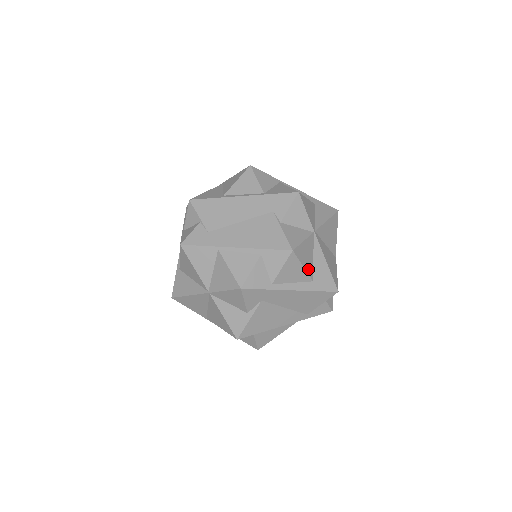
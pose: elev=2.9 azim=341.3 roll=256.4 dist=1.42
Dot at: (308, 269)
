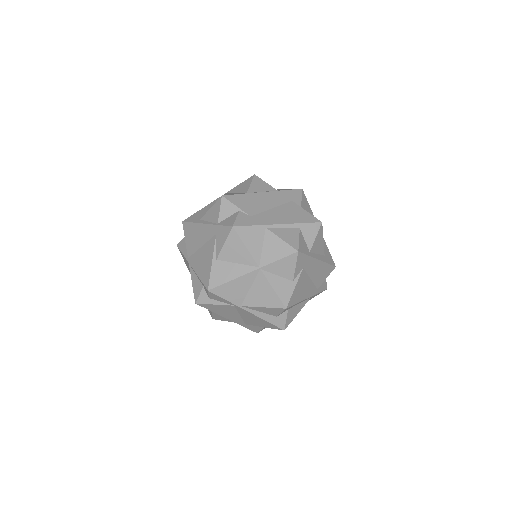
Dot at: (323, 244)
